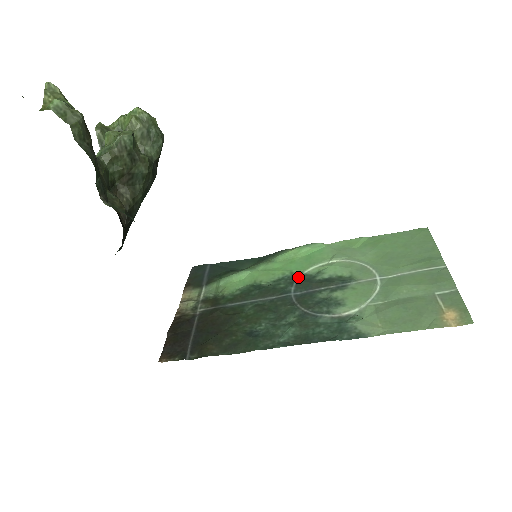
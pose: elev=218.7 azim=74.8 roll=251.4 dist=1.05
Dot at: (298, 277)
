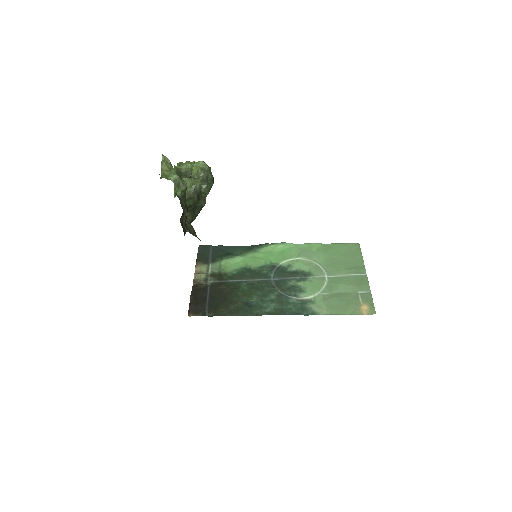
Dot at: (276, 267)
